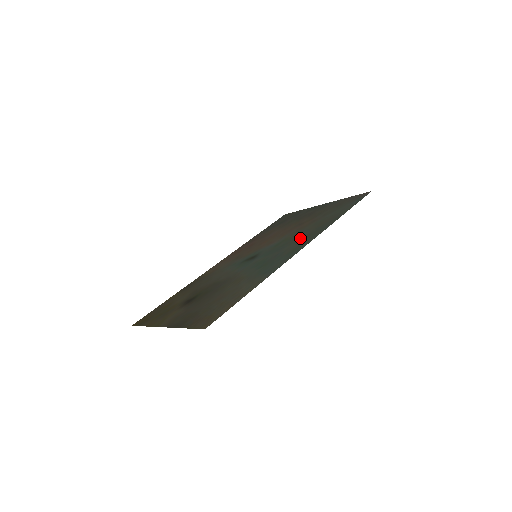
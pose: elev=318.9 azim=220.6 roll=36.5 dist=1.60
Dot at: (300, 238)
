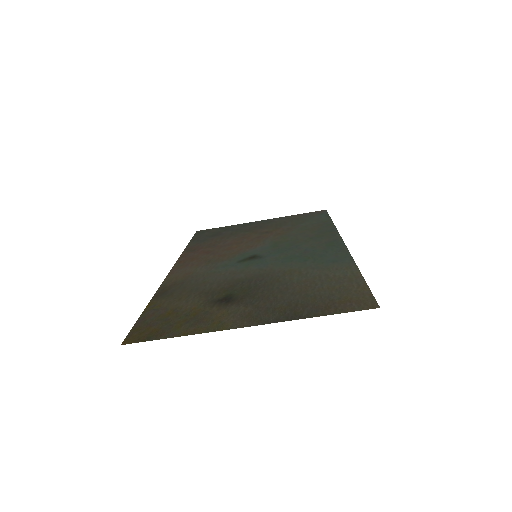
Dot at: (309, 238)
